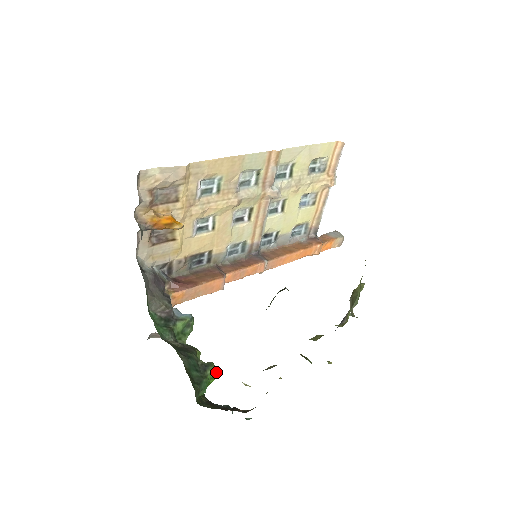
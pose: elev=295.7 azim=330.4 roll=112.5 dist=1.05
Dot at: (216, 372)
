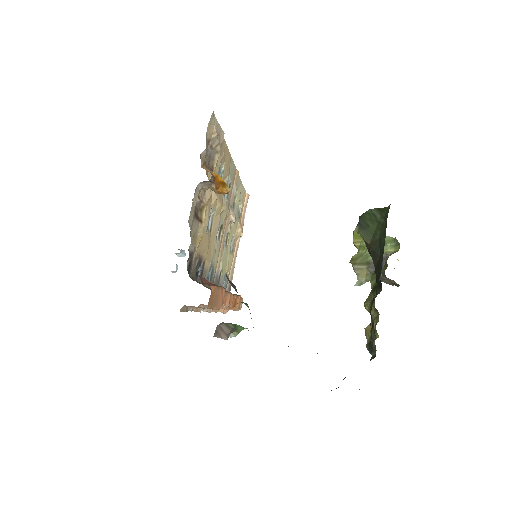
Dot at: occluded
